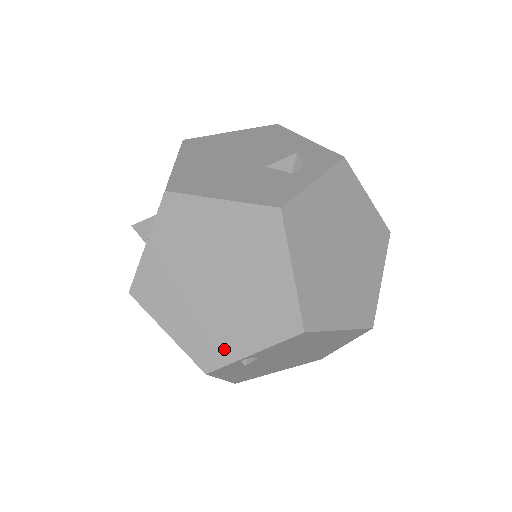
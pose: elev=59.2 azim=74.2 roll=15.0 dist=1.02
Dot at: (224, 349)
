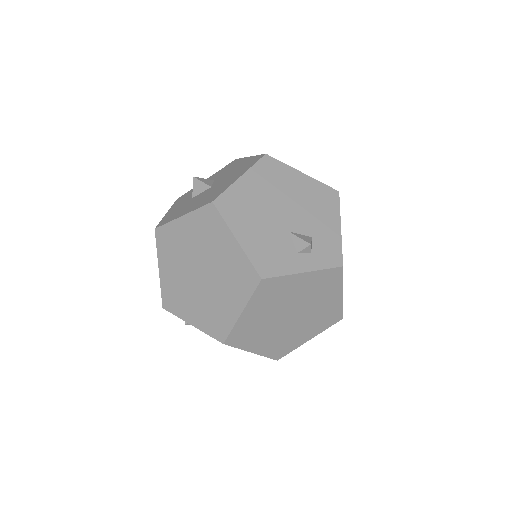
Dot at: (180, 308)
